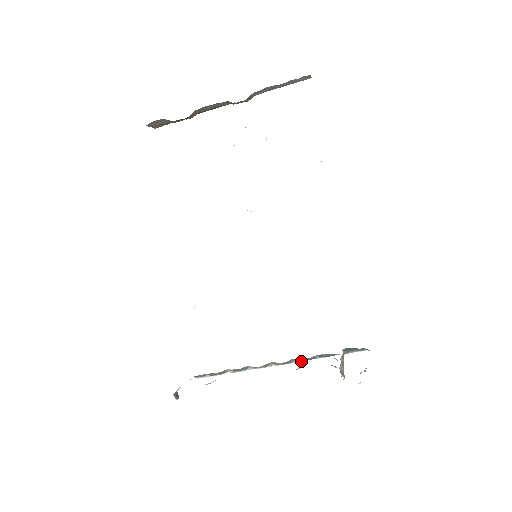
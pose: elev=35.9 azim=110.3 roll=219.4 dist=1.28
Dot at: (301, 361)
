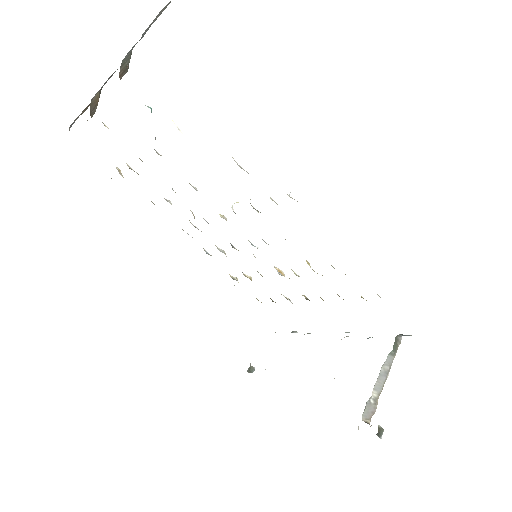
Dot at: occluded
